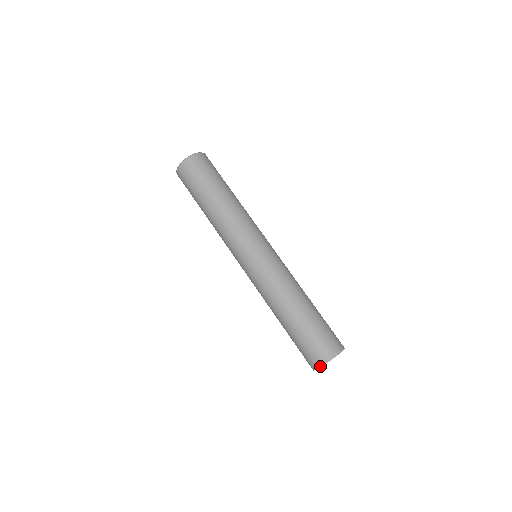
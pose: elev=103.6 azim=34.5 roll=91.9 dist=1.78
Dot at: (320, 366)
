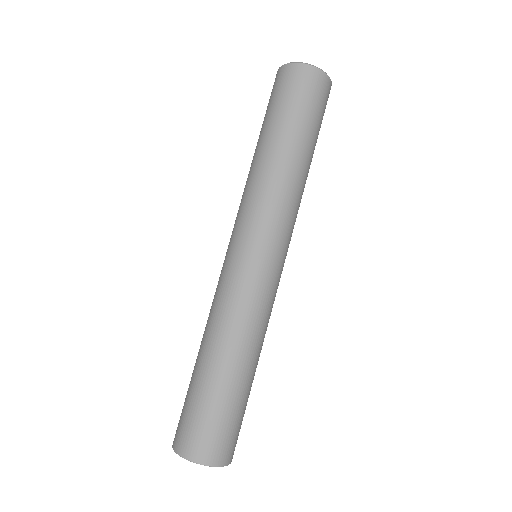
Dot at: occluded
